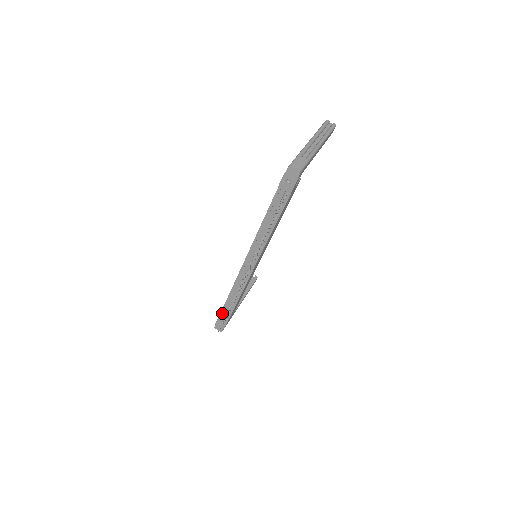
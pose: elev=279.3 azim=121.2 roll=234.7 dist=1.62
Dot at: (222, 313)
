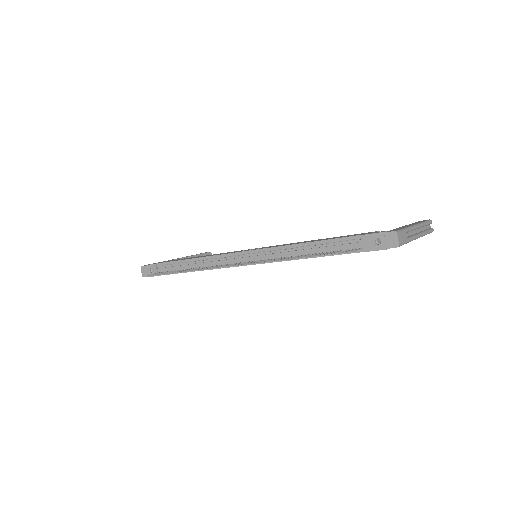
Dot at: (165, 264)
